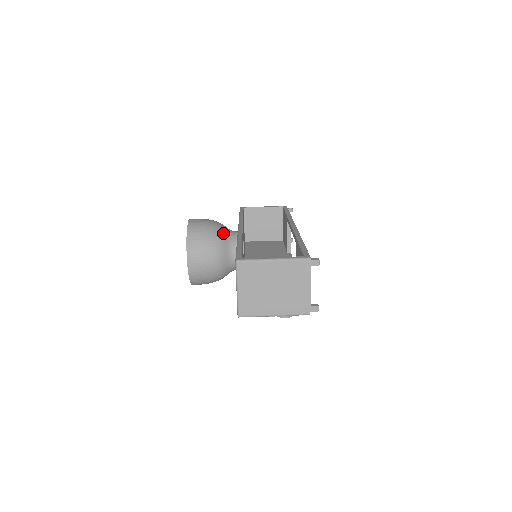
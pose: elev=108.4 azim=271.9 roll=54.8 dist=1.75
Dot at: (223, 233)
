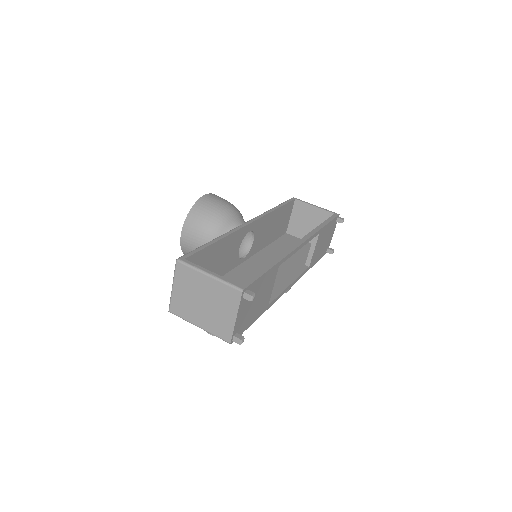
Dot at: (226, 221)
